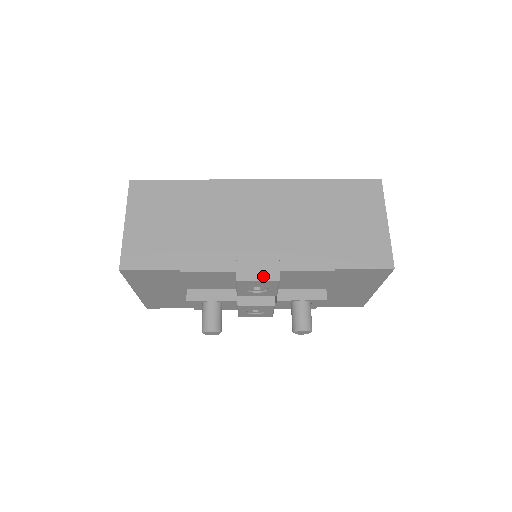
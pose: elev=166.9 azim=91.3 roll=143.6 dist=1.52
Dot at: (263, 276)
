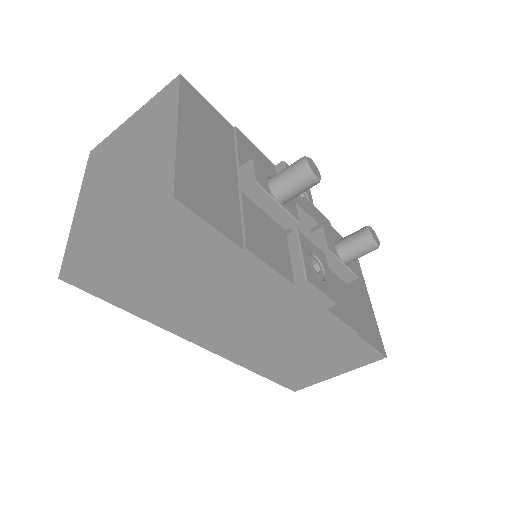
Dot at: occluded
